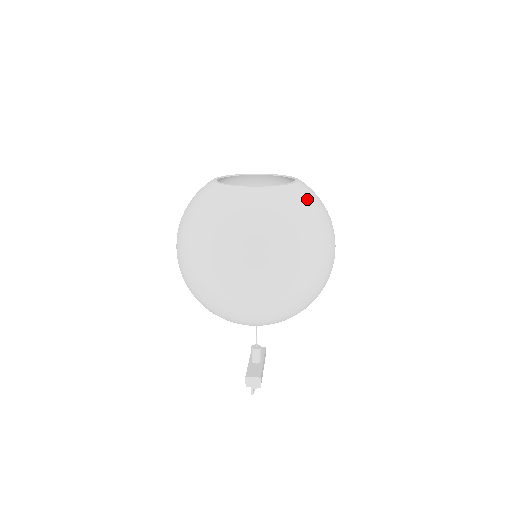
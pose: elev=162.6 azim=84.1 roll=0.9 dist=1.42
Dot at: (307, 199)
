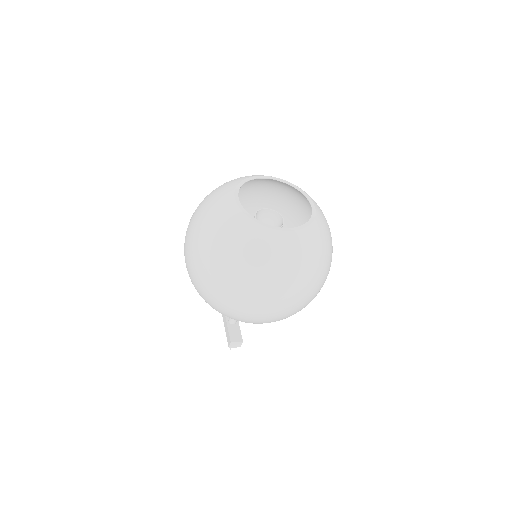
Dot at: (325, 233)
